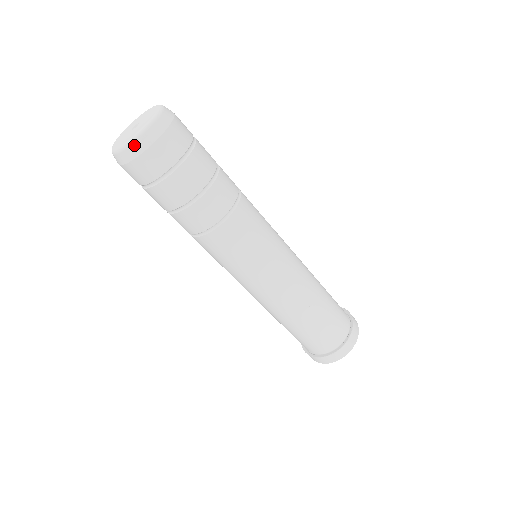
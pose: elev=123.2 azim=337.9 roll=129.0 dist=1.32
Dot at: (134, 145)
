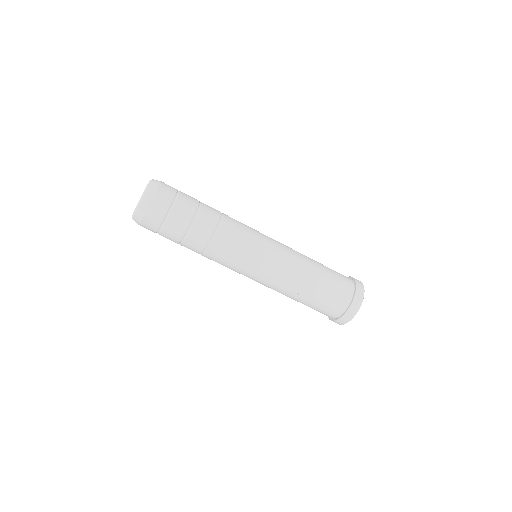
Dot at: (146, 195)
